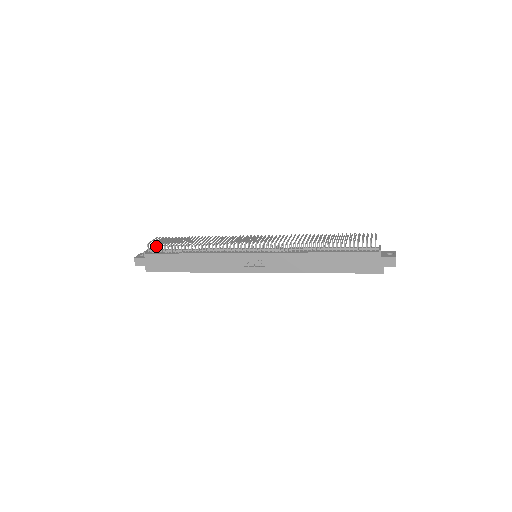
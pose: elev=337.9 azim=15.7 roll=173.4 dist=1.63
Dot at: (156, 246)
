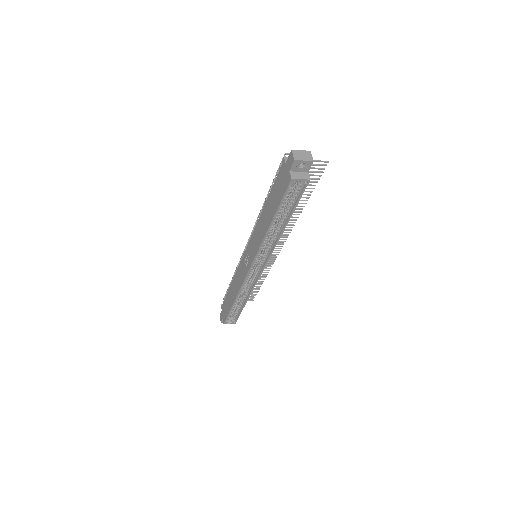
Dot at: occluded
